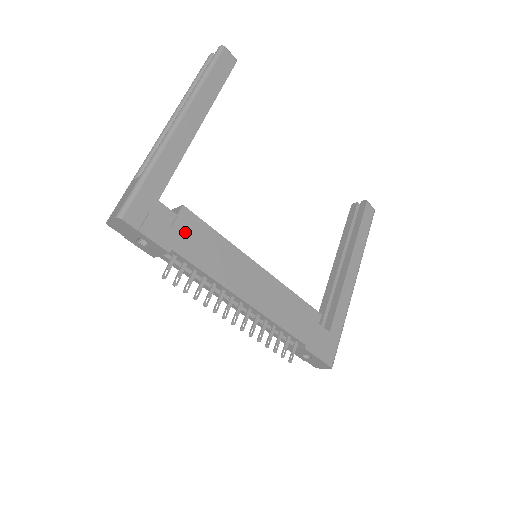
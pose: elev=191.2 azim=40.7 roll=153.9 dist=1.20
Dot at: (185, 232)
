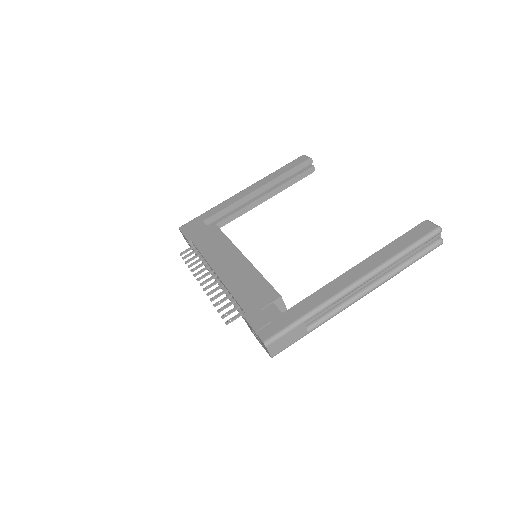
Dot at: (205, 234)
